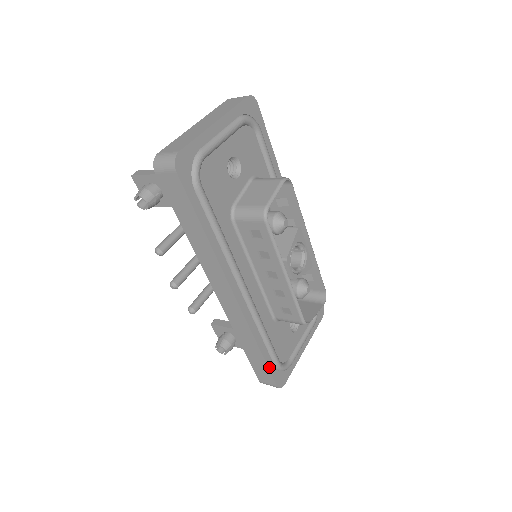
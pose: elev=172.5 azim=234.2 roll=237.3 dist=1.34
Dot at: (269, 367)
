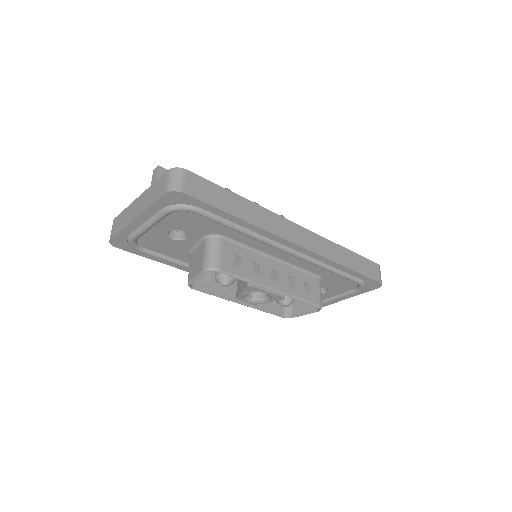
Dot at: occluded
